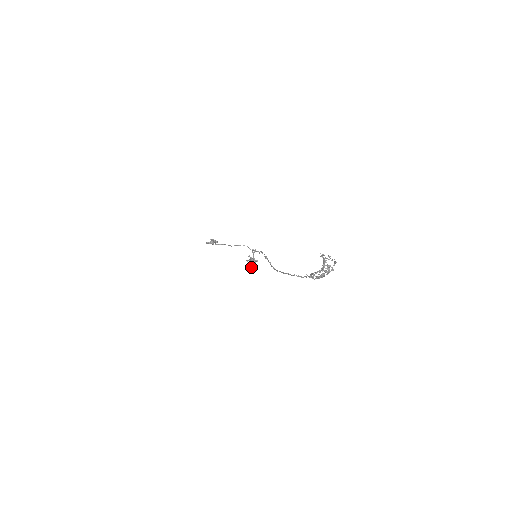
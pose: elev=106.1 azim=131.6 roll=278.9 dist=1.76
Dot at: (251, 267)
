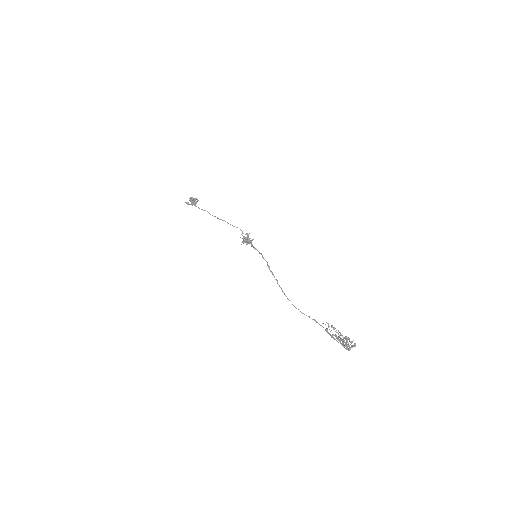
Dot at: occluded
